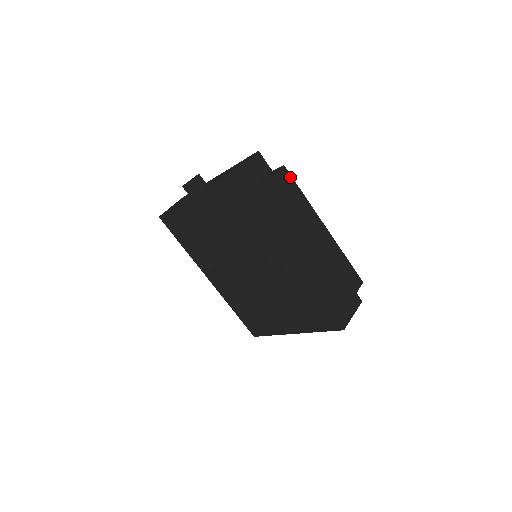
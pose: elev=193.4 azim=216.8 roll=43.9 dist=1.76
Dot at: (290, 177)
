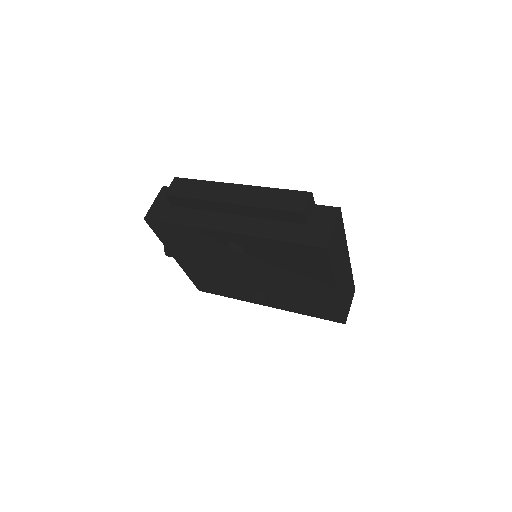
Dot at: (184, 180)
